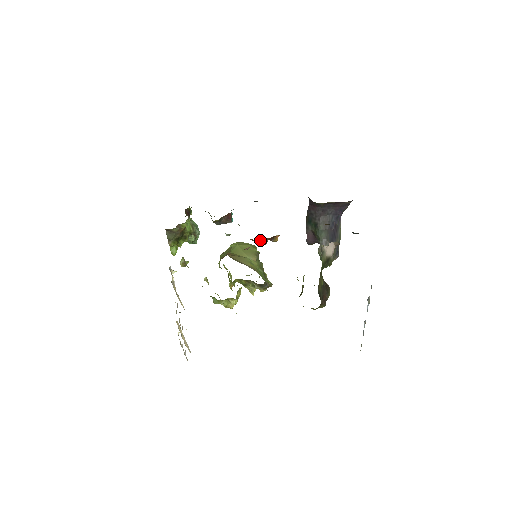
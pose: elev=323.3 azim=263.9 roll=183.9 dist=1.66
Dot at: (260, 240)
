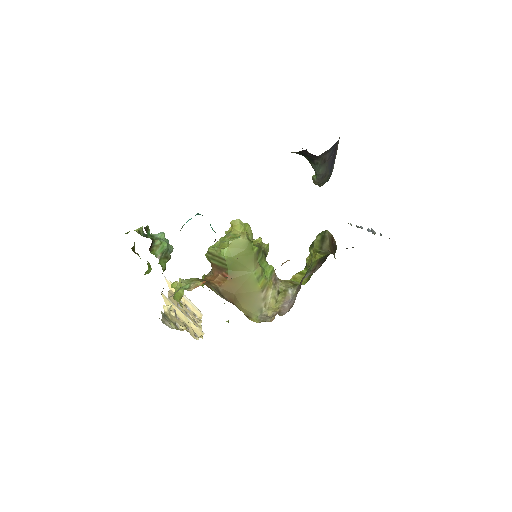
Dot at: occluded
